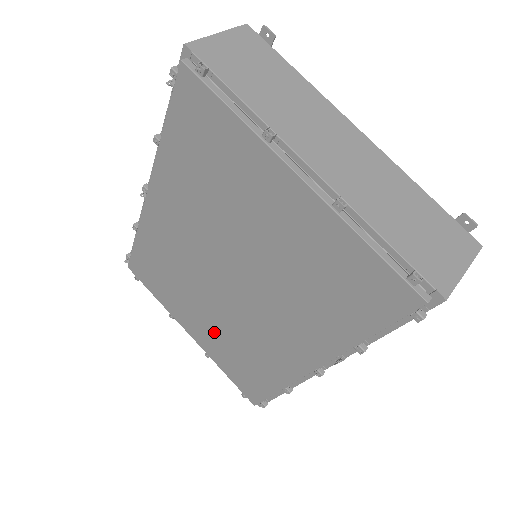
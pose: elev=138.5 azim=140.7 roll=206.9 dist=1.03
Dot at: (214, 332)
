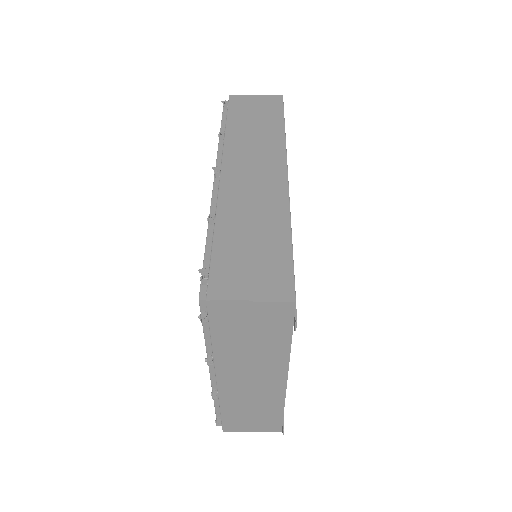
Dot at: occluded
